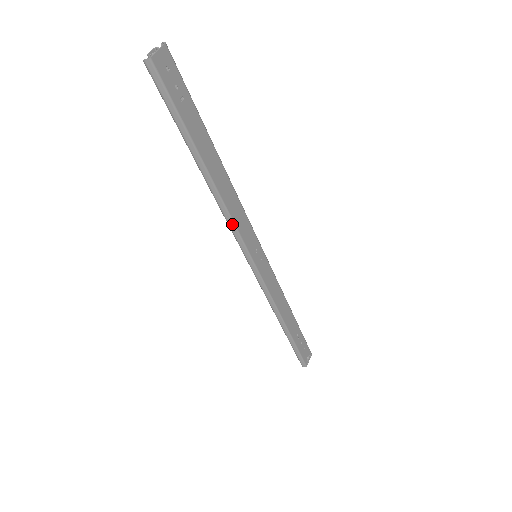
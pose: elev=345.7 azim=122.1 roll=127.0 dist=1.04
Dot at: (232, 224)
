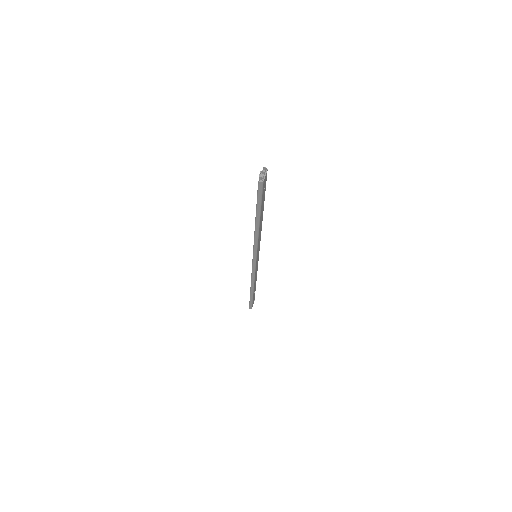
Dot at: (256, 245)
